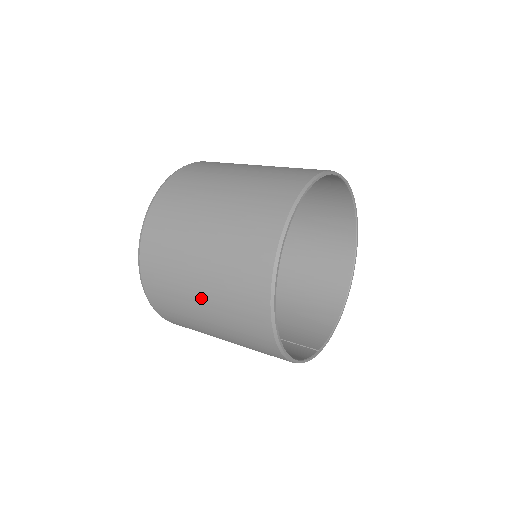
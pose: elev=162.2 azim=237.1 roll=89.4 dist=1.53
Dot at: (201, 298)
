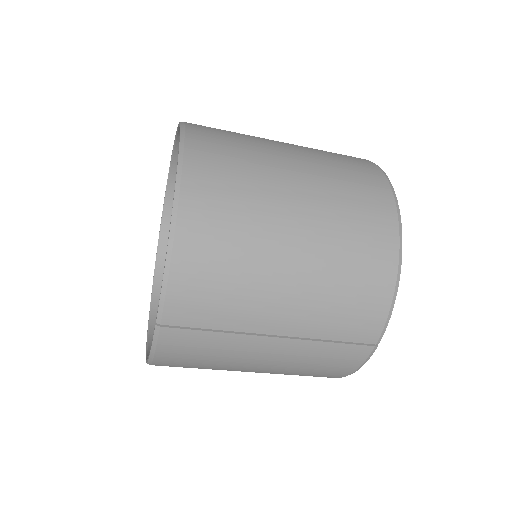
Dot at: (293, 160)
